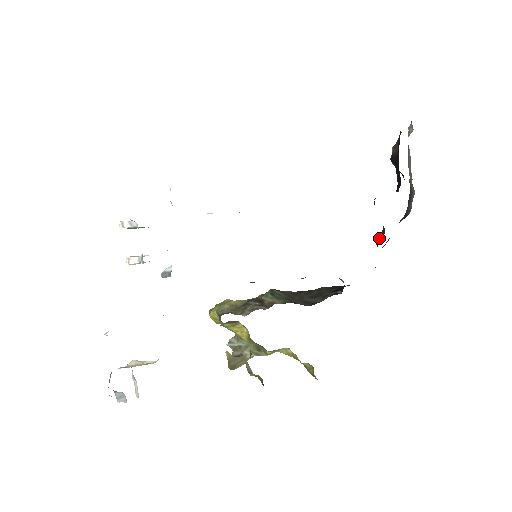
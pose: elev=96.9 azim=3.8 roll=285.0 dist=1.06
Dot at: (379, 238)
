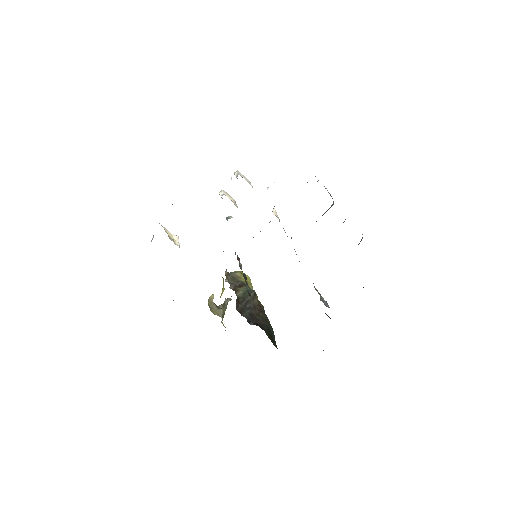
Dot at: occluded
